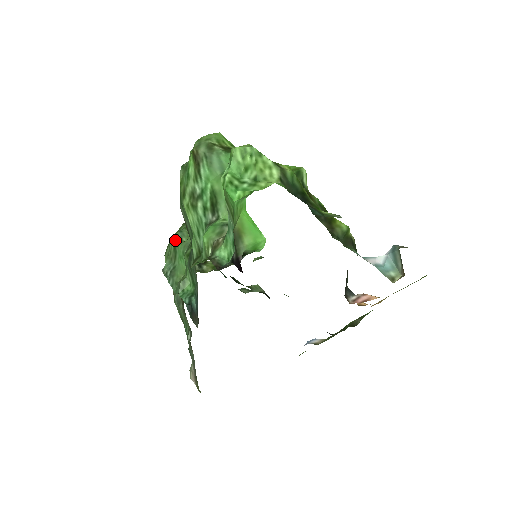
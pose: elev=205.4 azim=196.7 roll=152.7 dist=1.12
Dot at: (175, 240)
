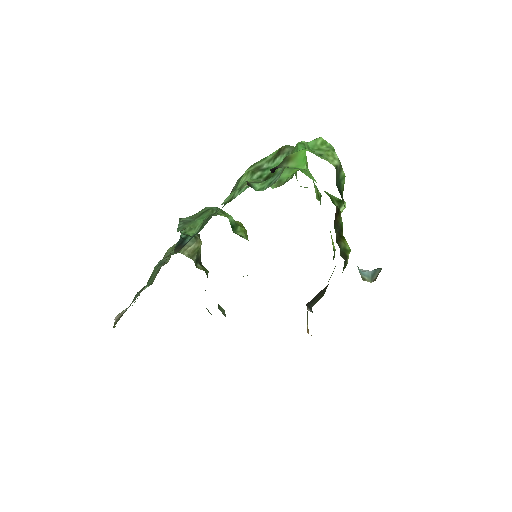
Dot at: (208, 209)
